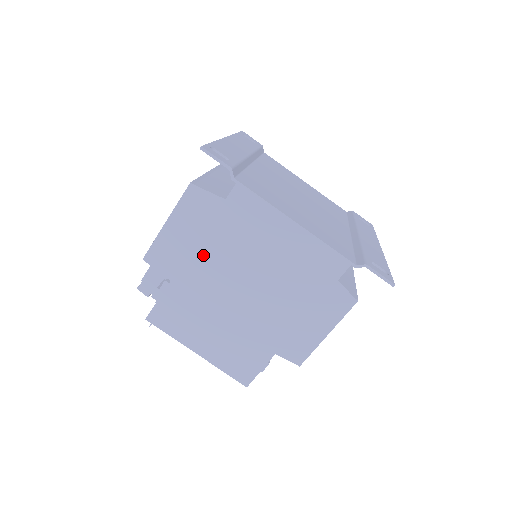
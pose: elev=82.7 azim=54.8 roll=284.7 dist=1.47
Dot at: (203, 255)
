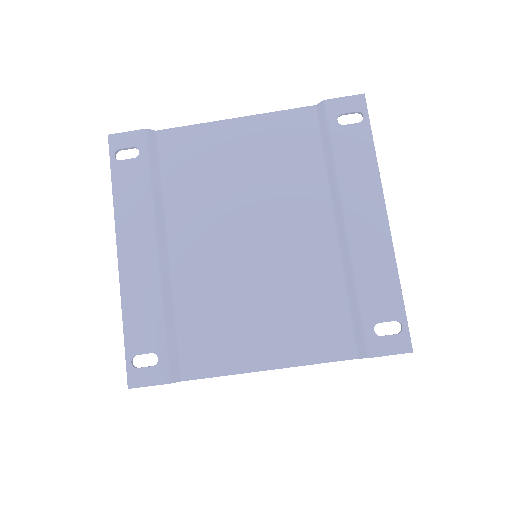
Dot at: occluded
